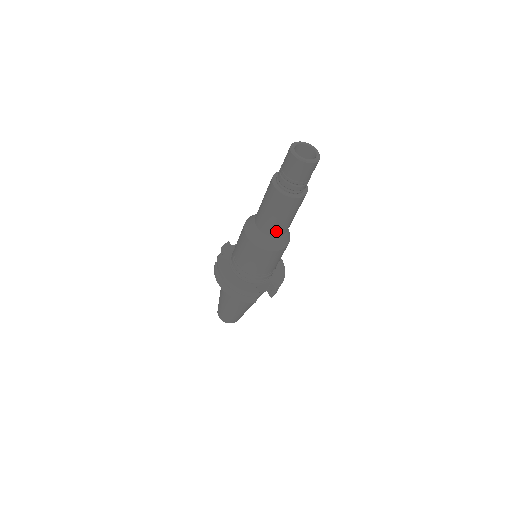
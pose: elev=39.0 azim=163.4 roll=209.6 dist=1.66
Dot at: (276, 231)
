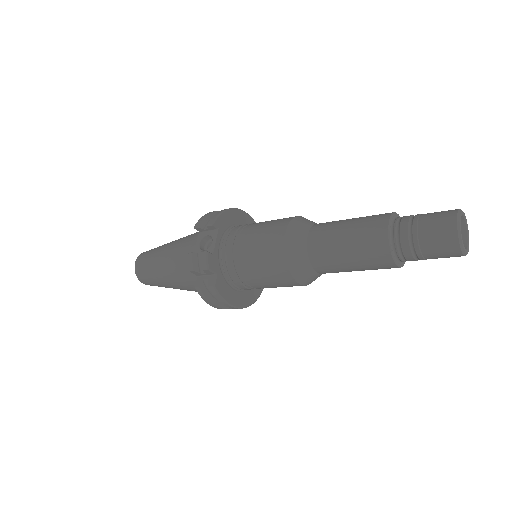
Dot at: occluded
